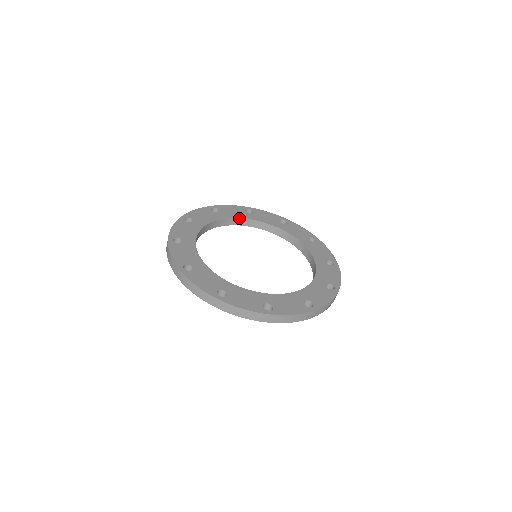
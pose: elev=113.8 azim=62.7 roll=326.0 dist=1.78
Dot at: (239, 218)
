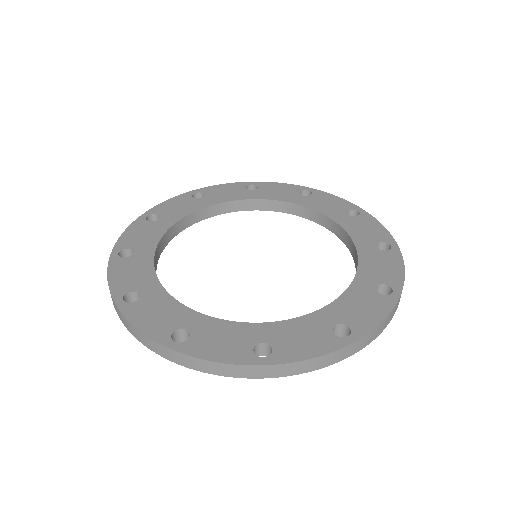
Dot at: (279, 200)
